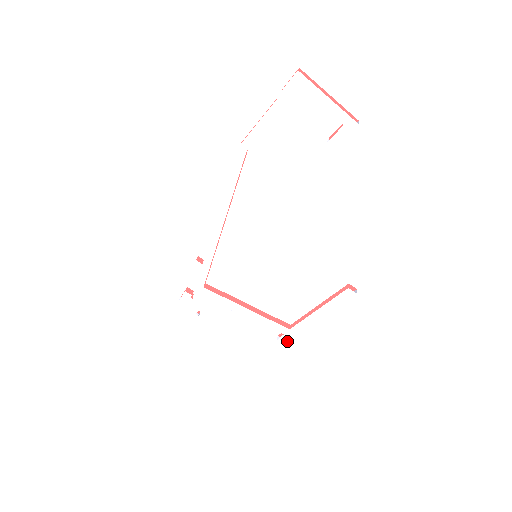
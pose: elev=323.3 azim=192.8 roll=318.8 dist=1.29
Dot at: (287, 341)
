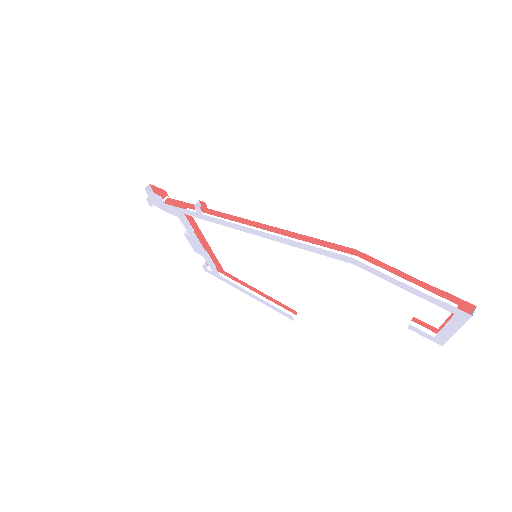
Dot at: (210, 273)
